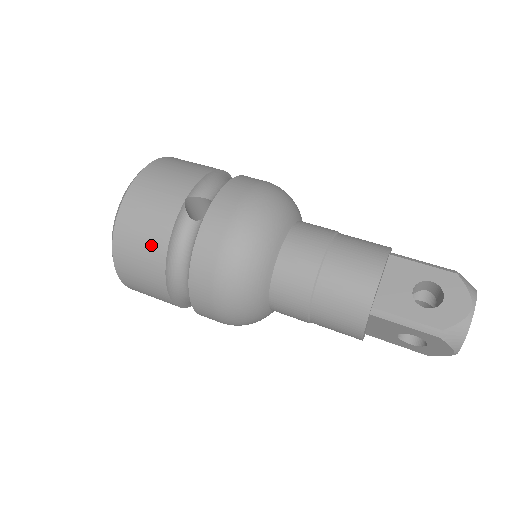
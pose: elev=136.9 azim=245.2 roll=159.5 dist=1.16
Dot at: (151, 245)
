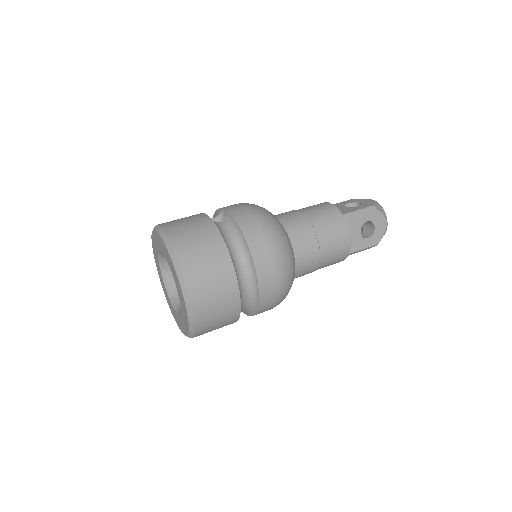
Dot at: (208, 239)
